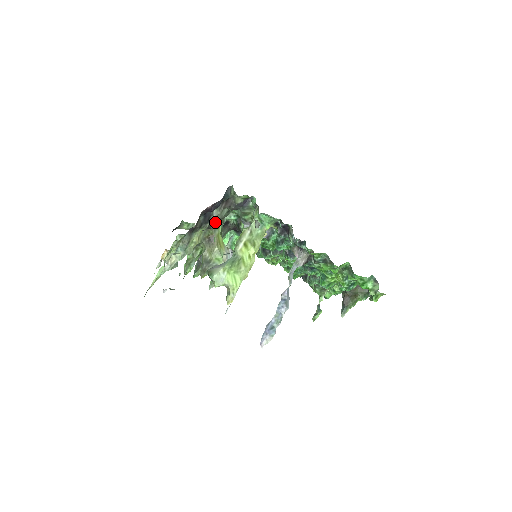
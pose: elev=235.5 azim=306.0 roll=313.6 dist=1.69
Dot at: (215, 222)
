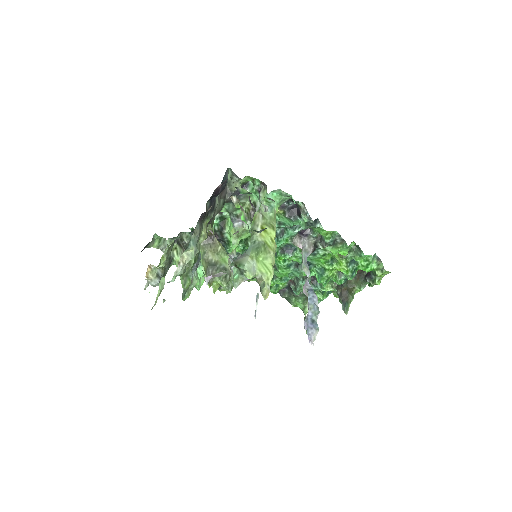
Dot at: (213, 215)
